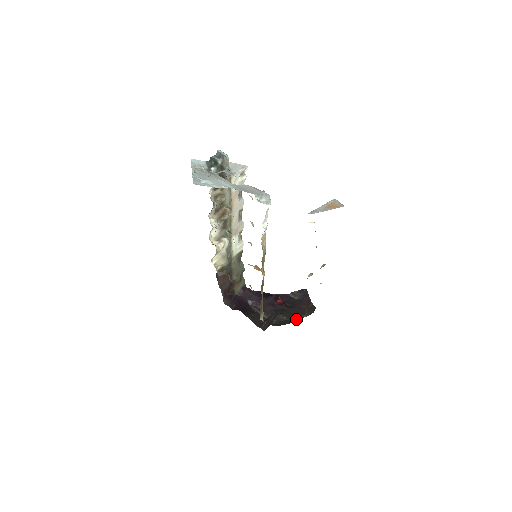
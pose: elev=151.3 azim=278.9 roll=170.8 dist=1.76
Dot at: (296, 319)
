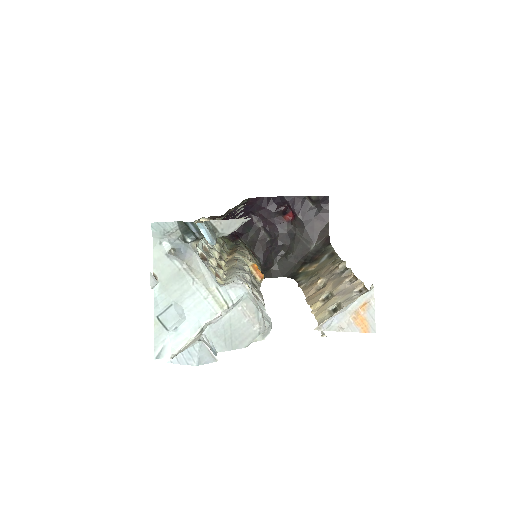
Dot at: (301, 255)
